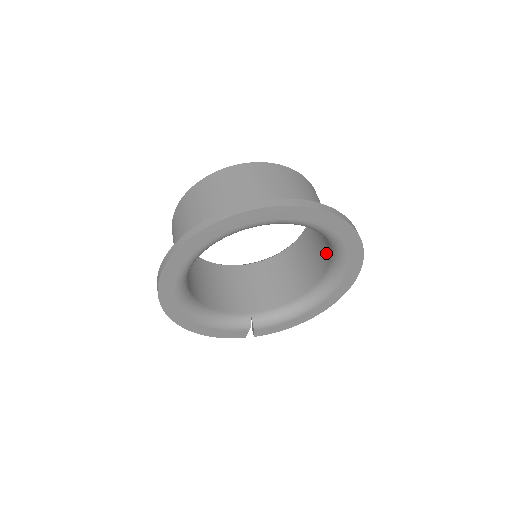
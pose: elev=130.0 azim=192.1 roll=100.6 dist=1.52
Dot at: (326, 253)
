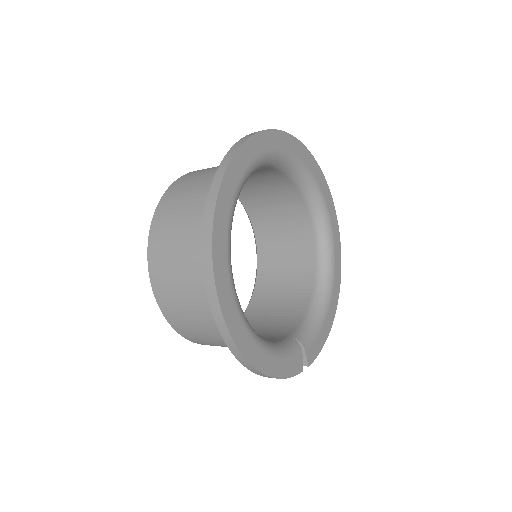
Dot at: (303, 233)
